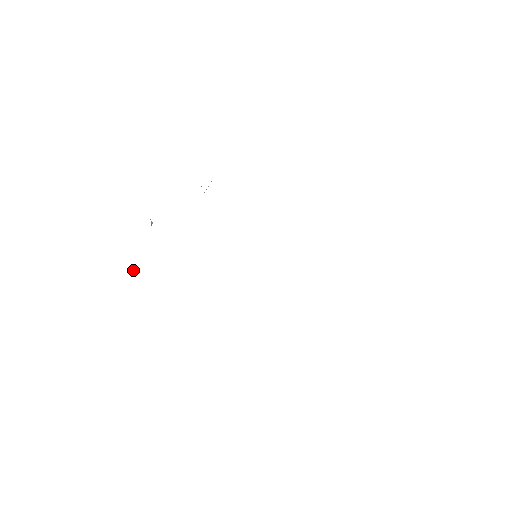
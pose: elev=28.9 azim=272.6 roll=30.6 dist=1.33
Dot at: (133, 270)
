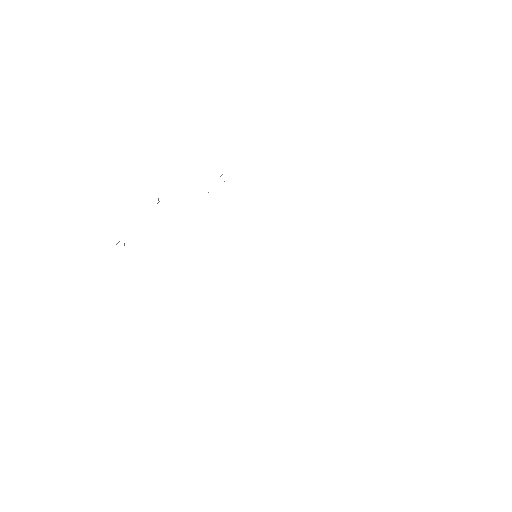
Dot at: (124, 244)
